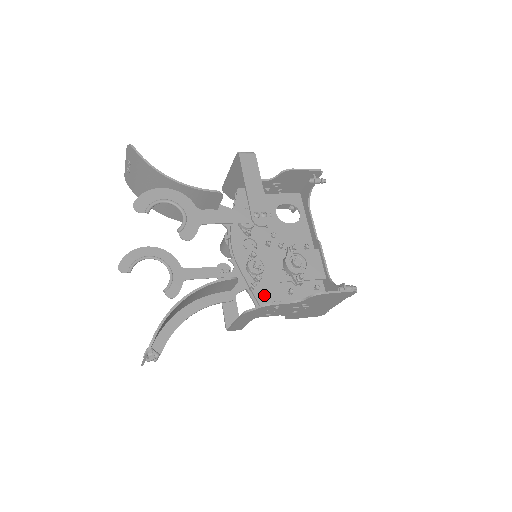
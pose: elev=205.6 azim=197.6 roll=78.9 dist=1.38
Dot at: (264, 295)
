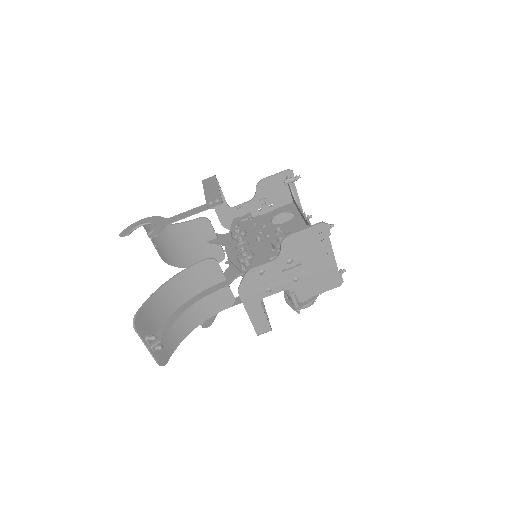
Dot at: occluded
